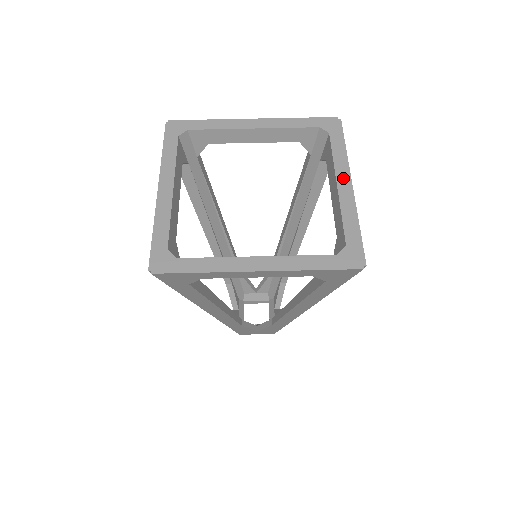
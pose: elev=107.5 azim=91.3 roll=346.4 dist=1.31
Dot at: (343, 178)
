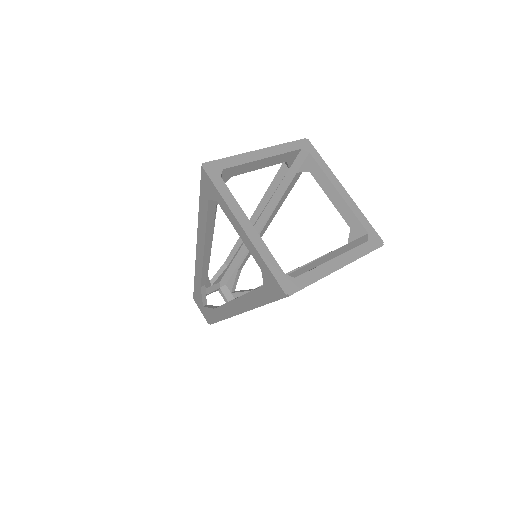
Dot at: (338, 186)
